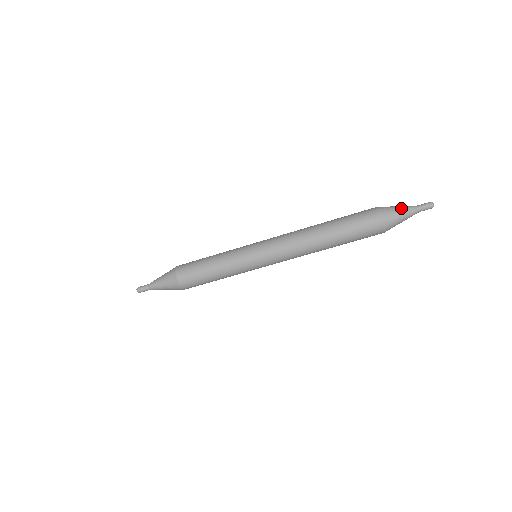
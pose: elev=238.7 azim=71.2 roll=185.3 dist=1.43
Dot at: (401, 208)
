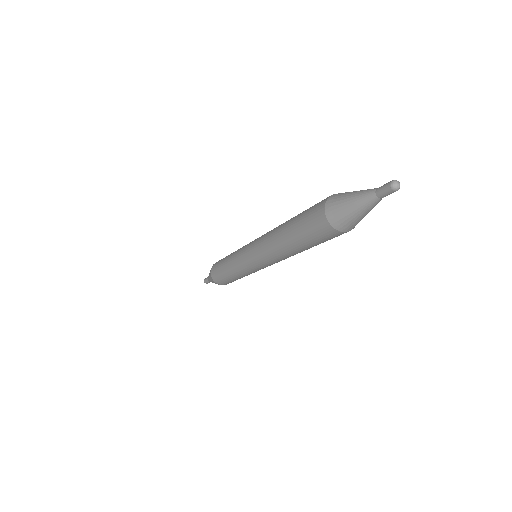
Dot at: (353, 205)
